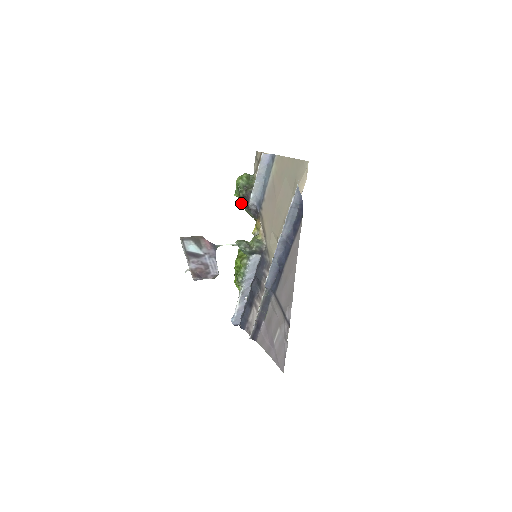
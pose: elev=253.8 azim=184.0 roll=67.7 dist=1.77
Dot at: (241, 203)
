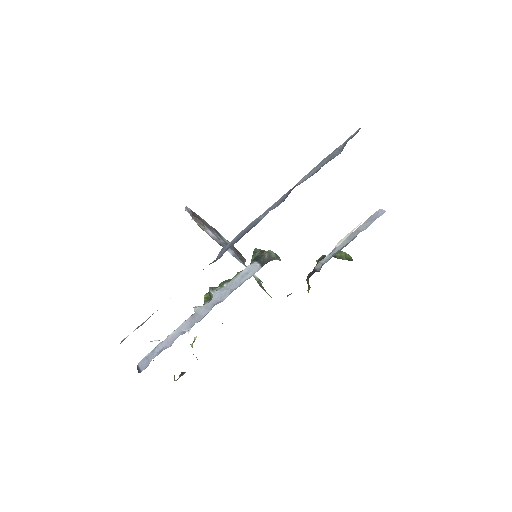
Dot at: occluded
